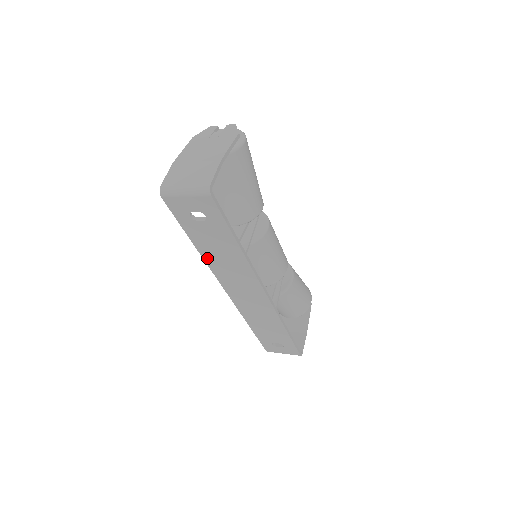
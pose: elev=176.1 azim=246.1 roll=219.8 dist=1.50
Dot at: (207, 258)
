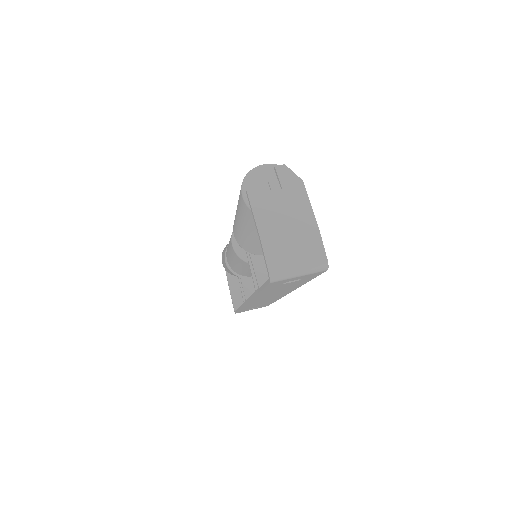
Dot at: (260, 295)
